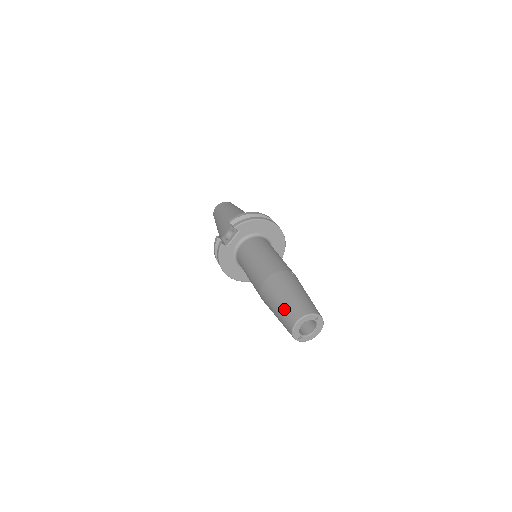
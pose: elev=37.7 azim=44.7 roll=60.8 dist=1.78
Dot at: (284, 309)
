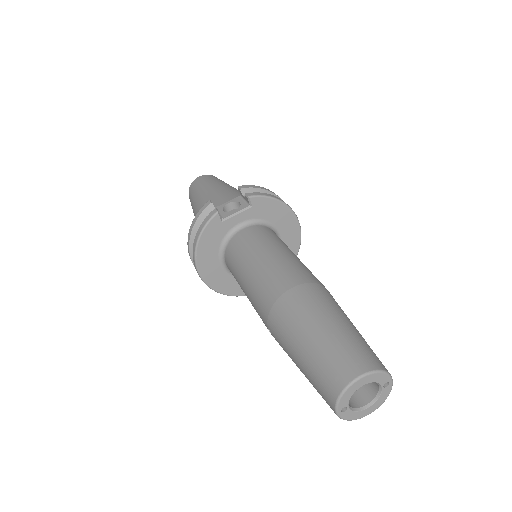
Dot at: (331, 345)
